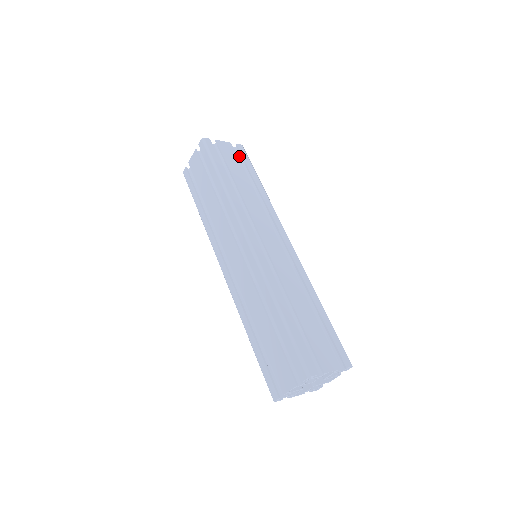
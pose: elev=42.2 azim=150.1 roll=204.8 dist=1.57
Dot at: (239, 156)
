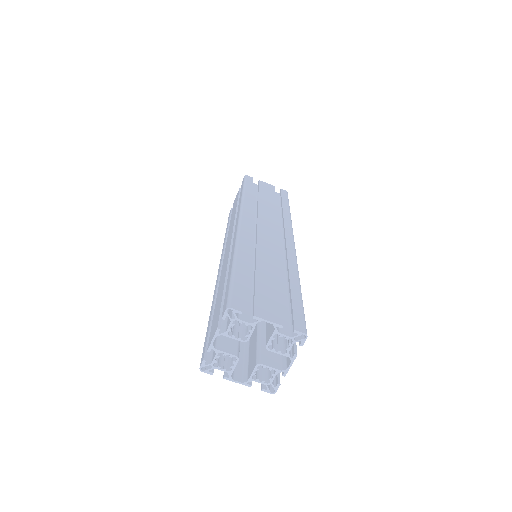
Dot at: (280, 197)
